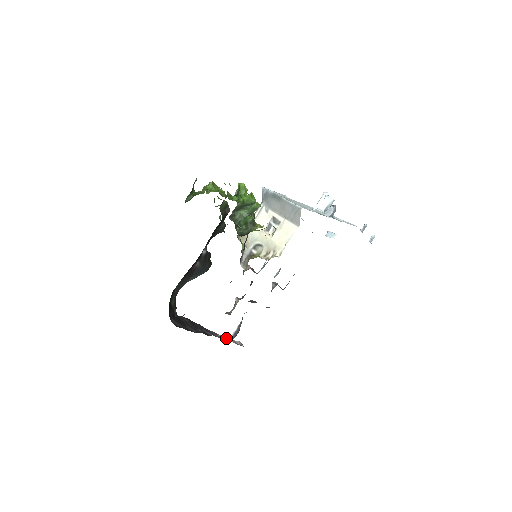
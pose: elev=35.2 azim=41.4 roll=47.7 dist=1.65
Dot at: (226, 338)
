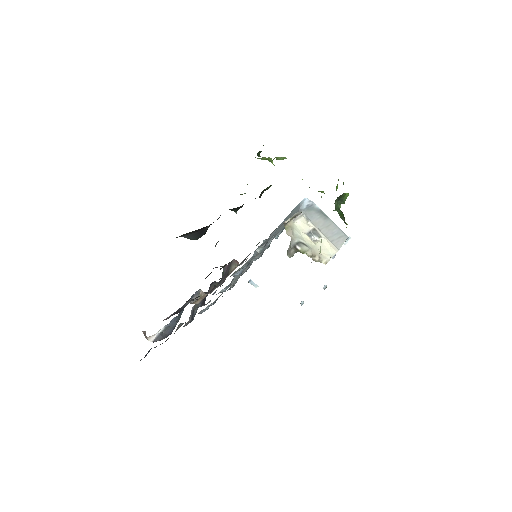
Dot at: (145, 336)
